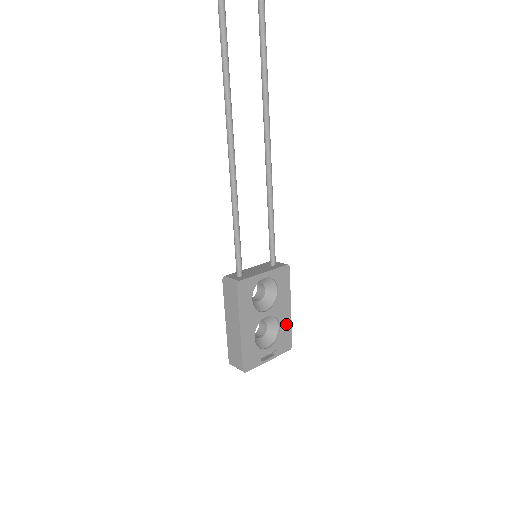
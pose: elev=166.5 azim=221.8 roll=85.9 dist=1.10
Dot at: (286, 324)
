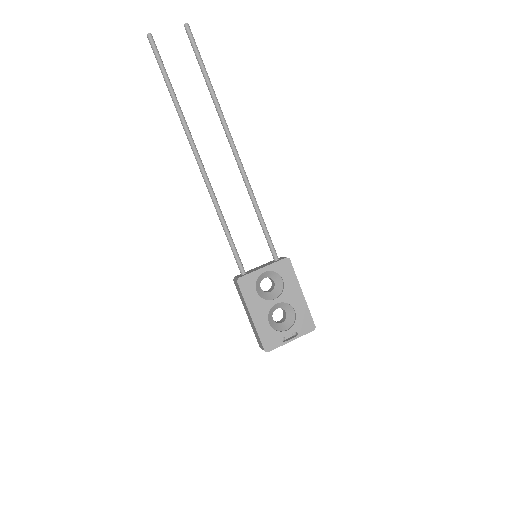
Dot at: (302, 308)
